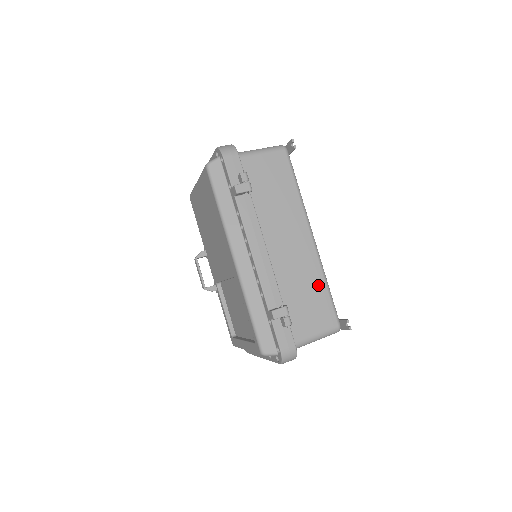
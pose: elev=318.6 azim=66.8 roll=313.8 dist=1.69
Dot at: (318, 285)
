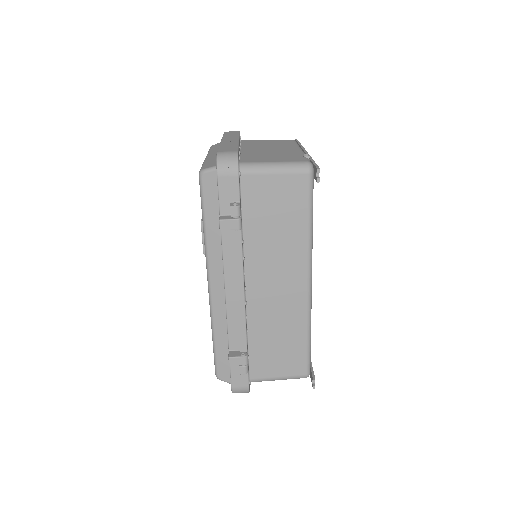
Dot at: (297, 334)
